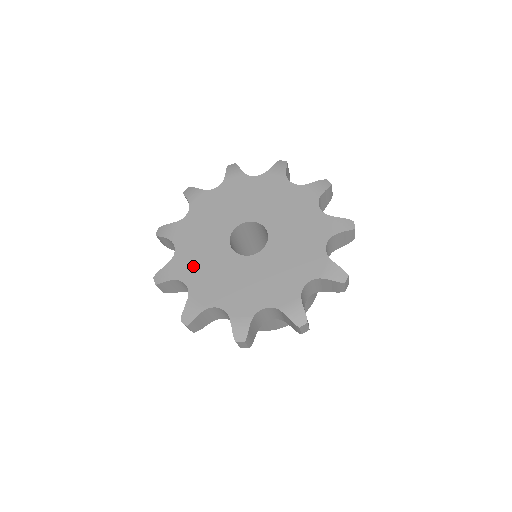
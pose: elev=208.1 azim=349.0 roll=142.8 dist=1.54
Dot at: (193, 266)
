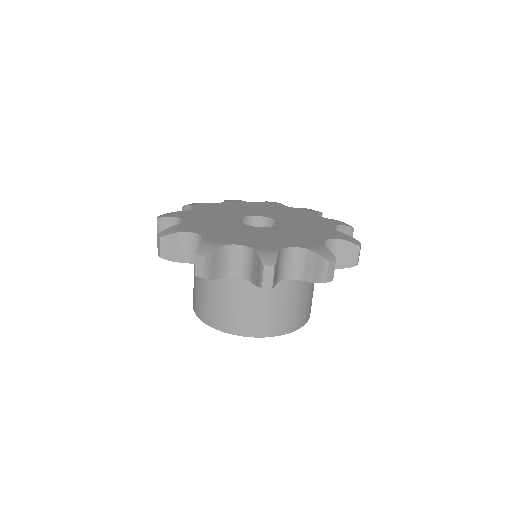
Dot at: (205, 227)
